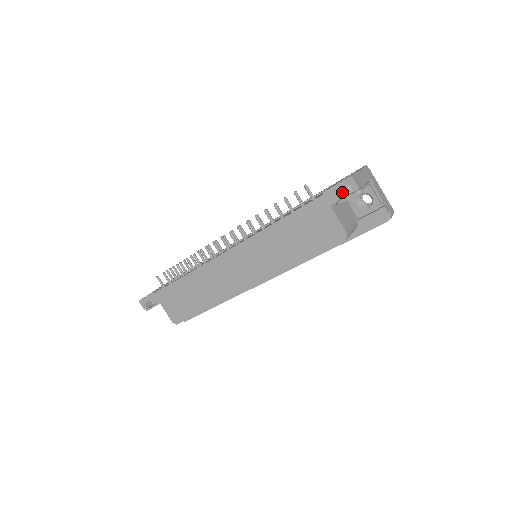
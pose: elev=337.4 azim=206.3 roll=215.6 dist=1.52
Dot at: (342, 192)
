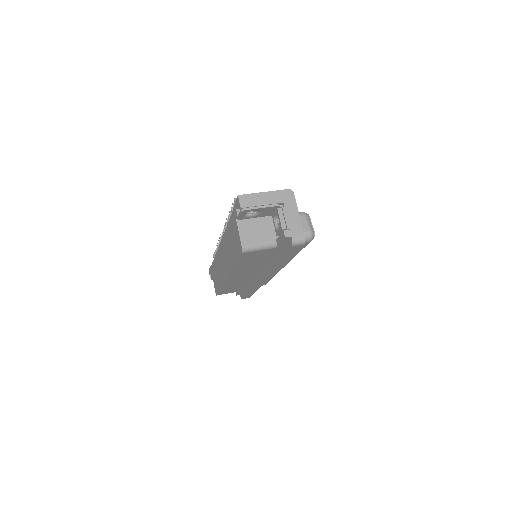
Dot at: occluded
